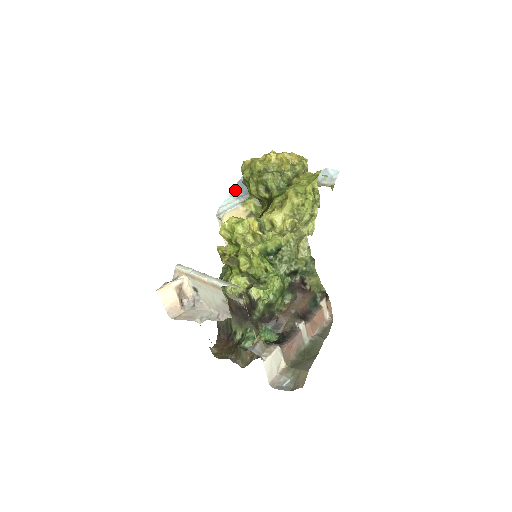
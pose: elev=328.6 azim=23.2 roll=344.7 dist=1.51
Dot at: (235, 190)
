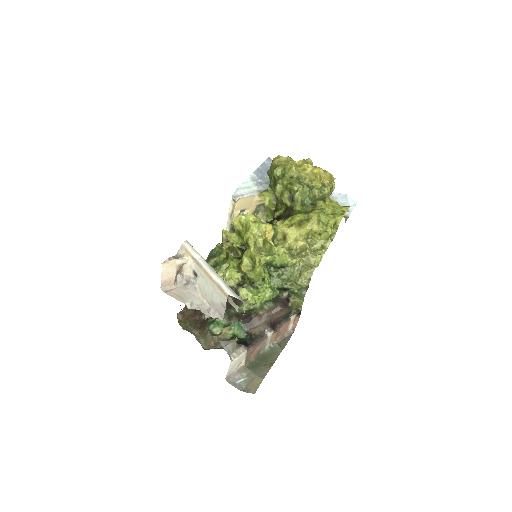
Dot at: (256, 173)
